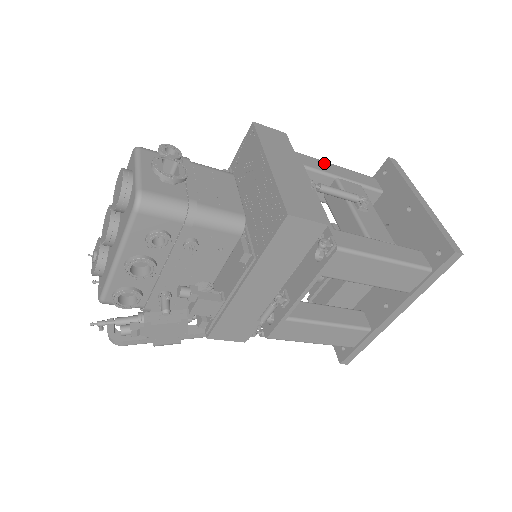
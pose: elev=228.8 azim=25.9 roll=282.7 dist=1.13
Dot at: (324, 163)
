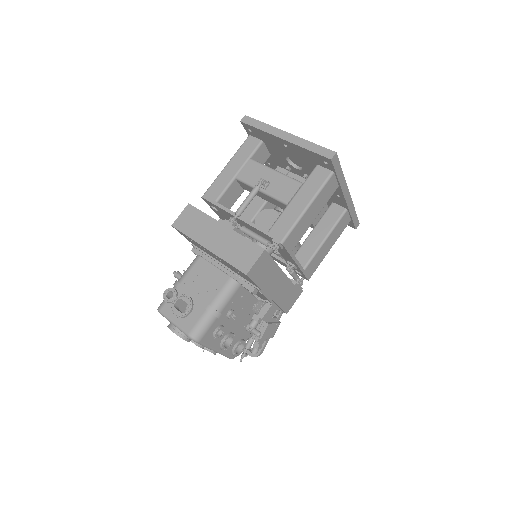
Dot at: (220, 177)
